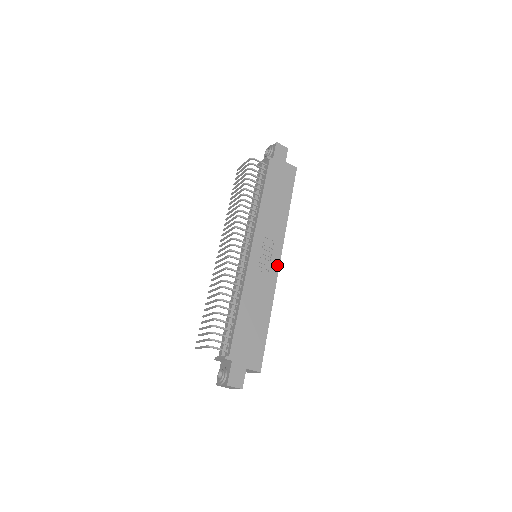
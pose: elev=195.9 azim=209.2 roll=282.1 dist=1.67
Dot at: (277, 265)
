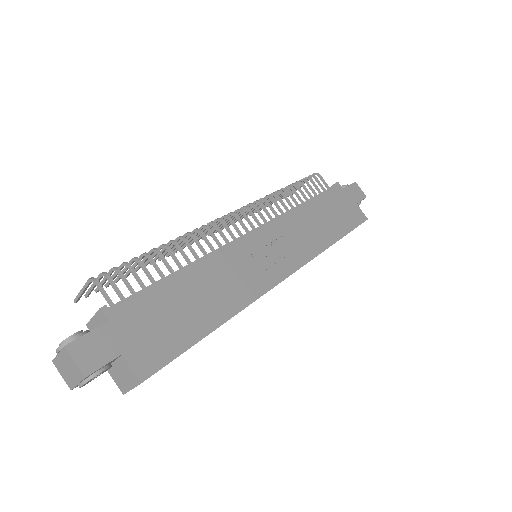
Dot at: (279, 278)
